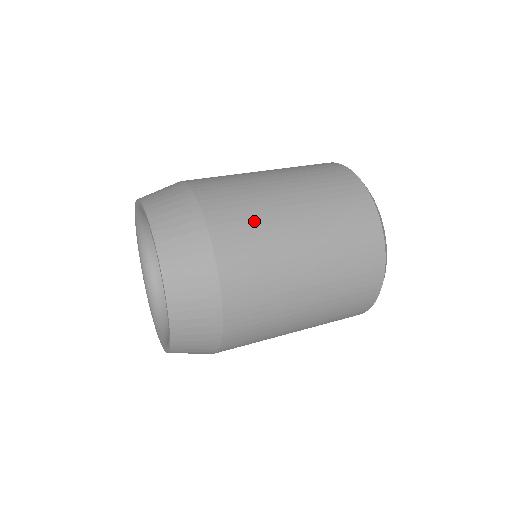
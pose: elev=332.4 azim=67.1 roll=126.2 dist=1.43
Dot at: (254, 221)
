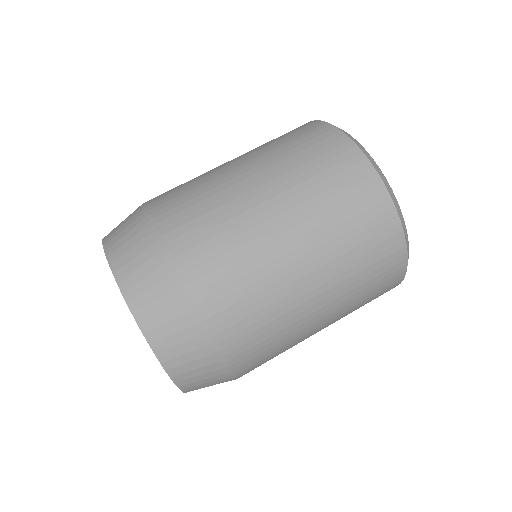
Dot at: (245, 269)
